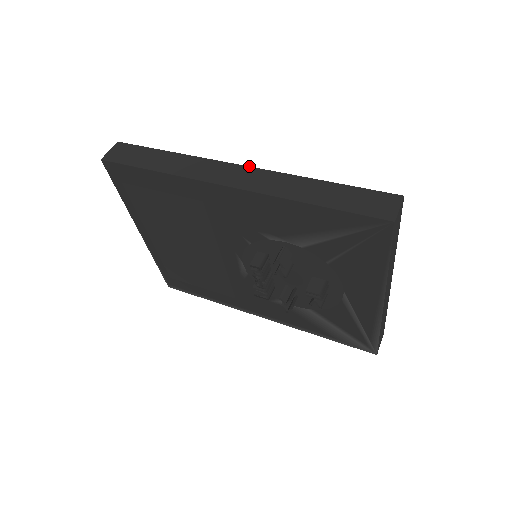
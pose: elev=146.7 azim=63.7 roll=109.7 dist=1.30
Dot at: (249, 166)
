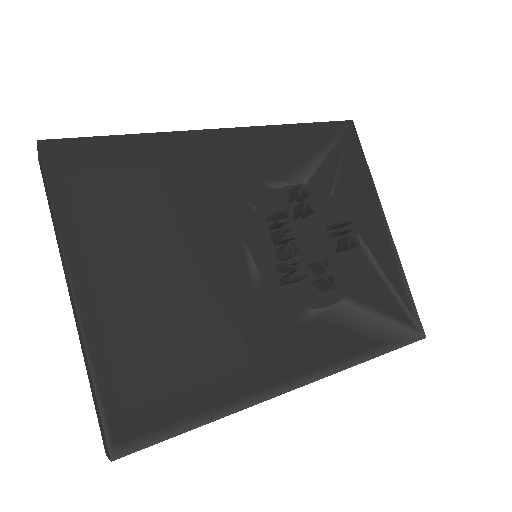
Dot at: occluded
